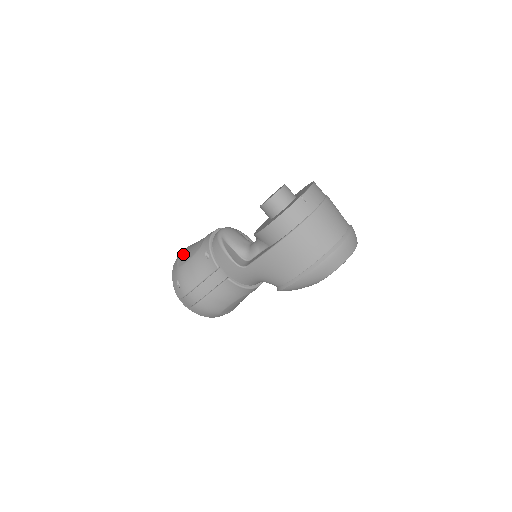
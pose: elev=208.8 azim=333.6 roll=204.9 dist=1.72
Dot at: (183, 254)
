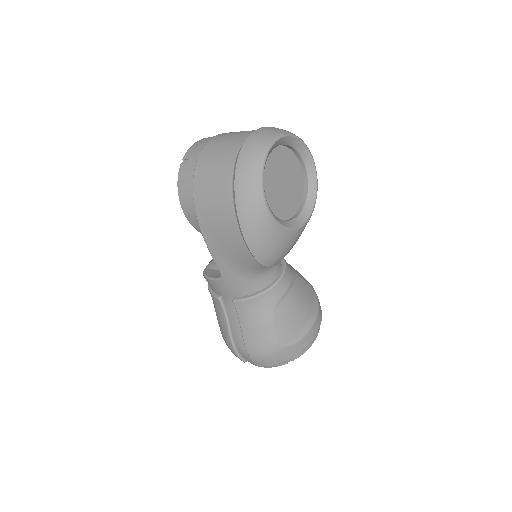
Dot at: occluded
